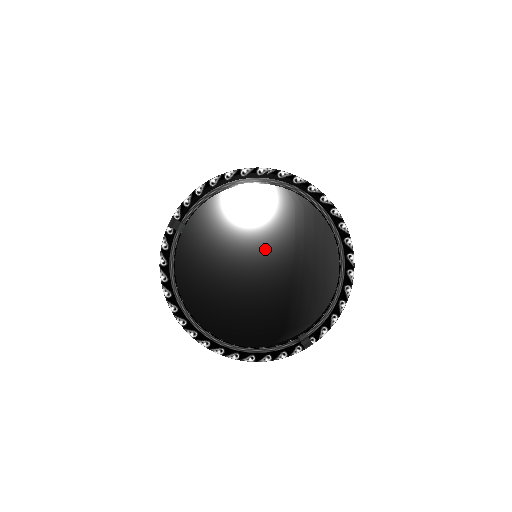
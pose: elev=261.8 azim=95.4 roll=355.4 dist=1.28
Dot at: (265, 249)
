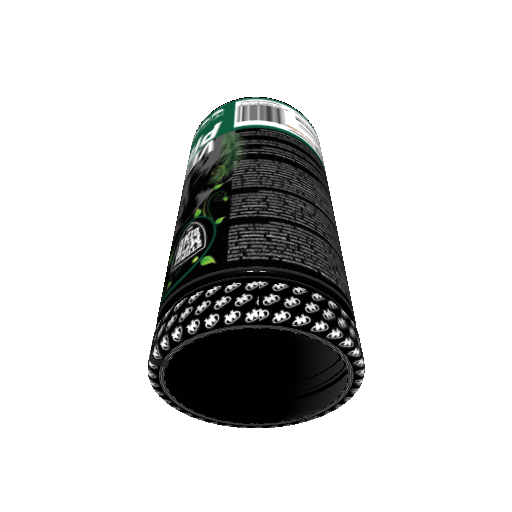
Dot at: (263, 372)
